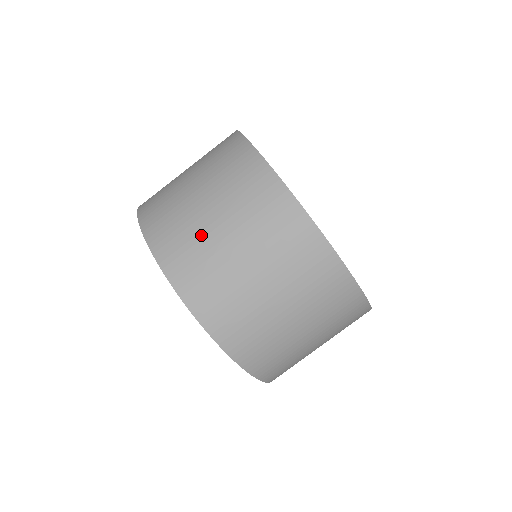
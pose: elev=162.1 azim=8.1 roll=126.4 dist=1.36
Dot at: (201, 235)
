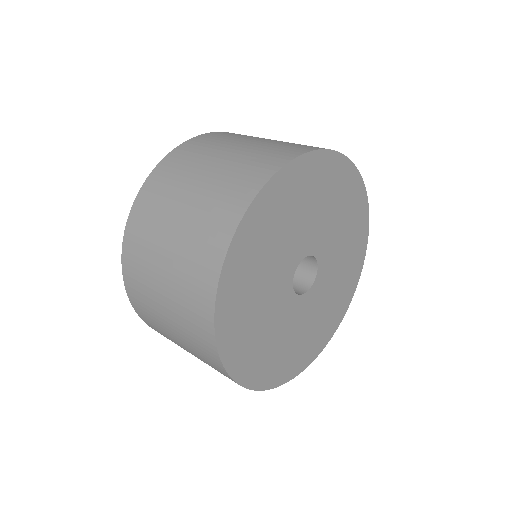
Dot at: (205, 157)
